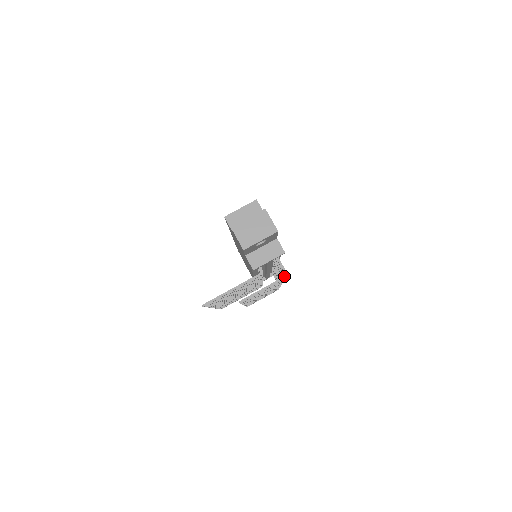
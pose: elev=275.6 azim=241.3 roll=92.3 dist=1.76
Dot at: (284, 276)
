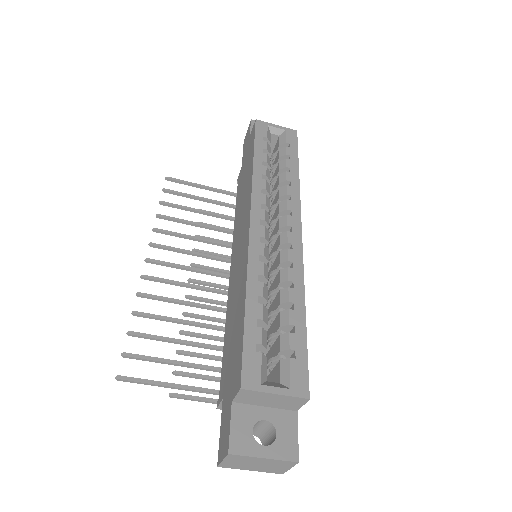
Dot at: occluded
